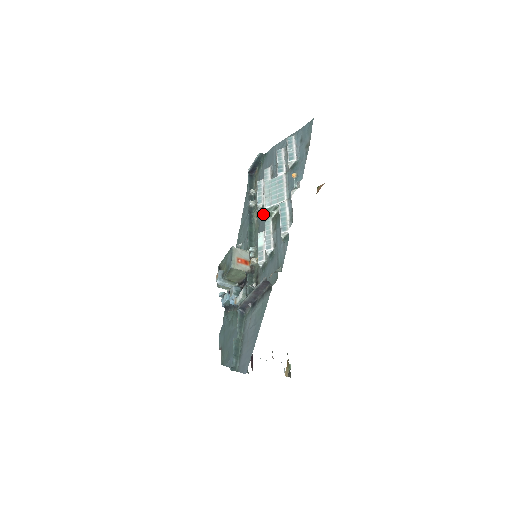
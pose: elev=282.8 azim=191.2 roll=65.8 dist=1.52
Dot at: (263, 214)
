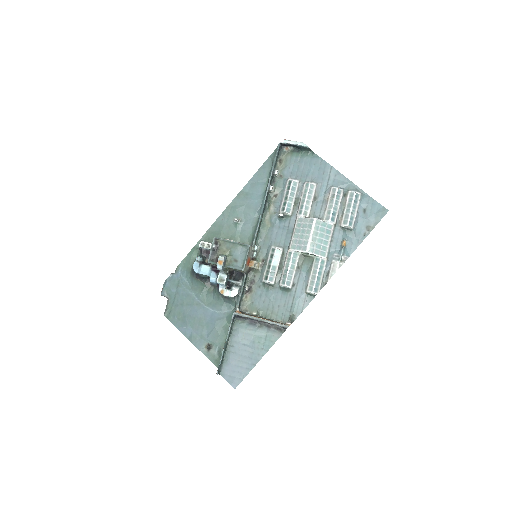
Dot at: (284, 224)
